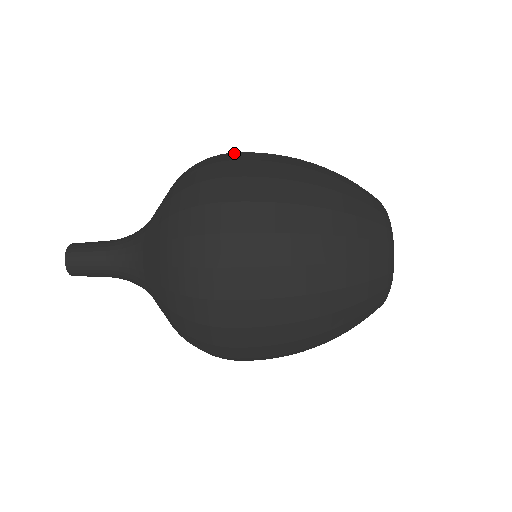
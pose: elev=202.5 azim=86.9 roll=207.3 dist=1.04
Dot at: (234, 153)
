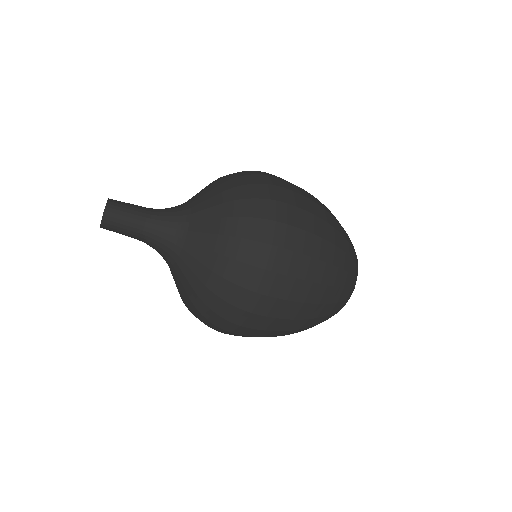
Dot at: occluded
